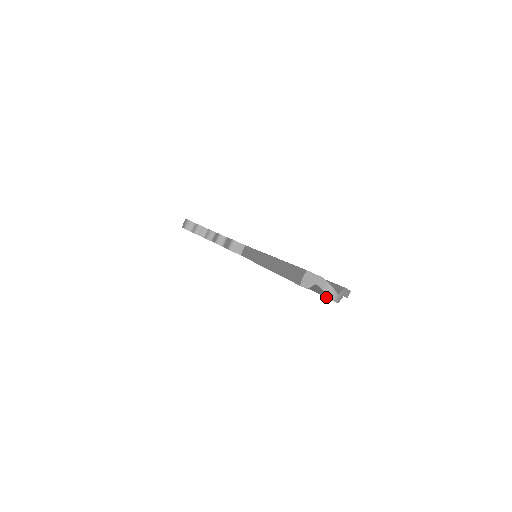
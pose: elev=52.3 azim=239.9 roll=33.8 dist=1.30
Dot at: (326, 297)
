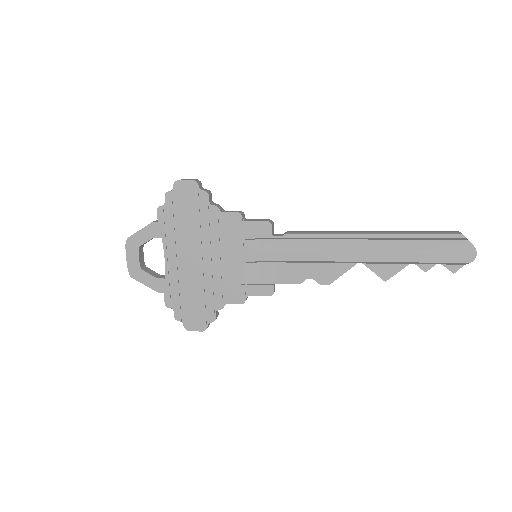
Dot at: (467, 254)
